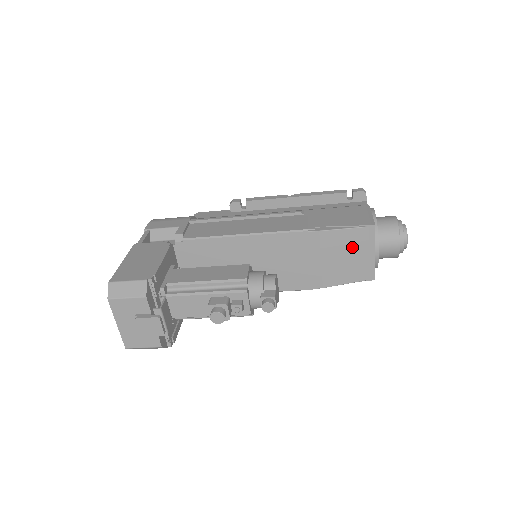
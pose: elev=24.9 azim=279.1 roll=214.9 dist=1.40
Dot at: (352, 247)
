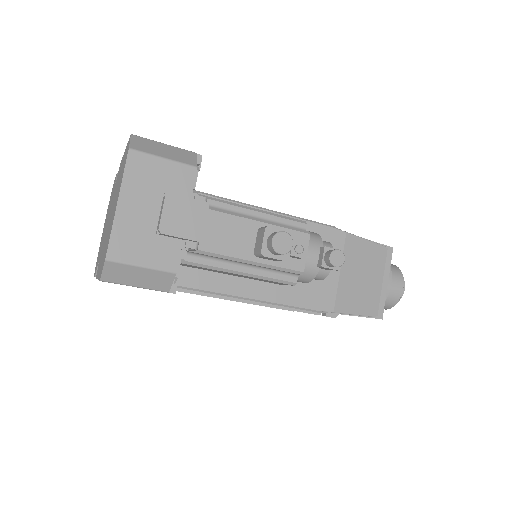
Dot at: (370, 266)
